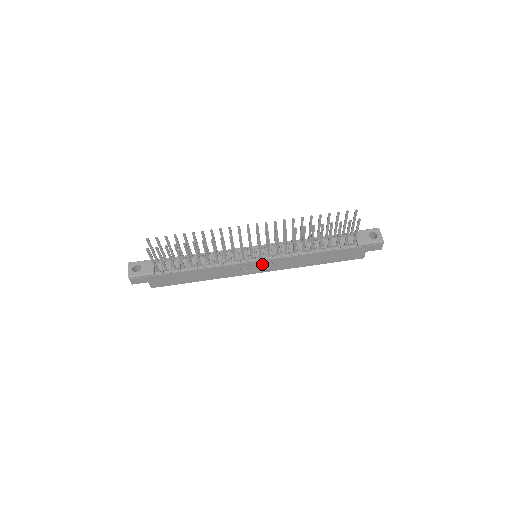
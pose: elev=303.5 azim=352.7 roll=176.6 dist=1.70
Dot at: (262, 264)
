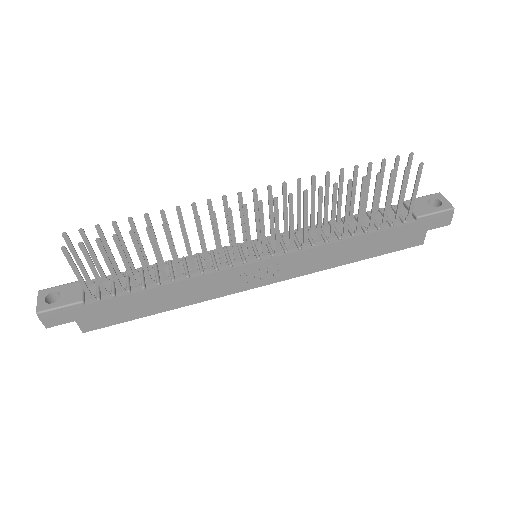
Dot at: (268, 267)
